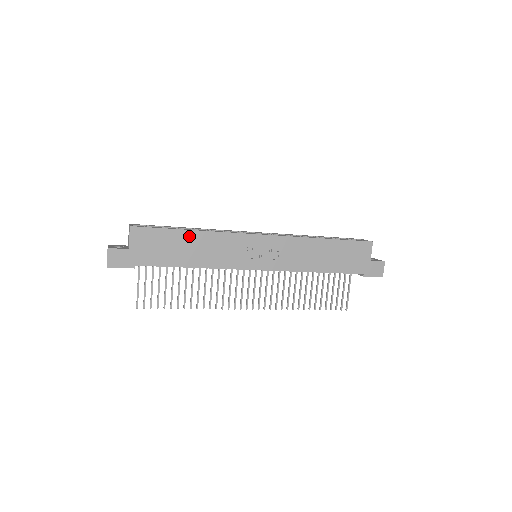
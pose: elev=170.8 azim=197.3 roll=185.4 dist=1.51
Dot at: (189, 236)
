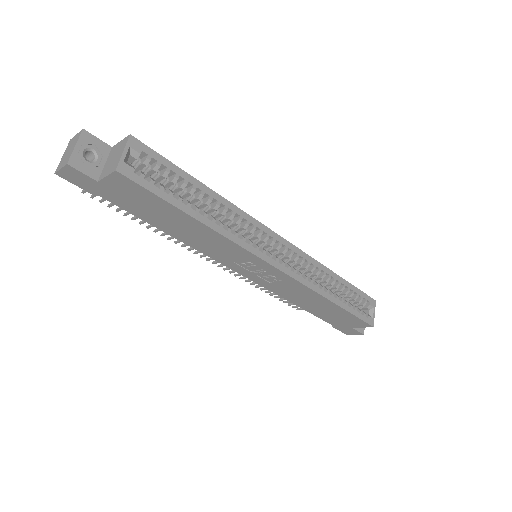
Dot at: (190, 221)
